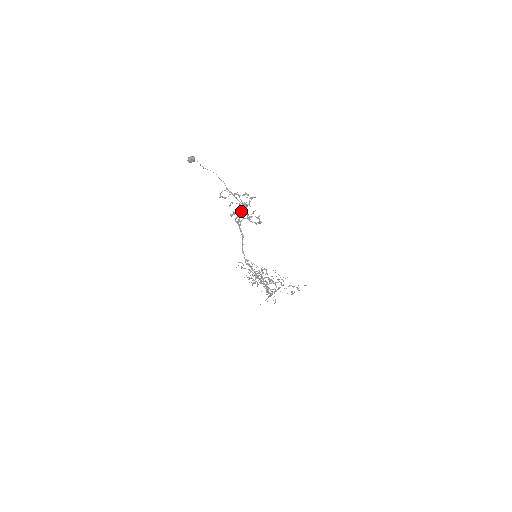
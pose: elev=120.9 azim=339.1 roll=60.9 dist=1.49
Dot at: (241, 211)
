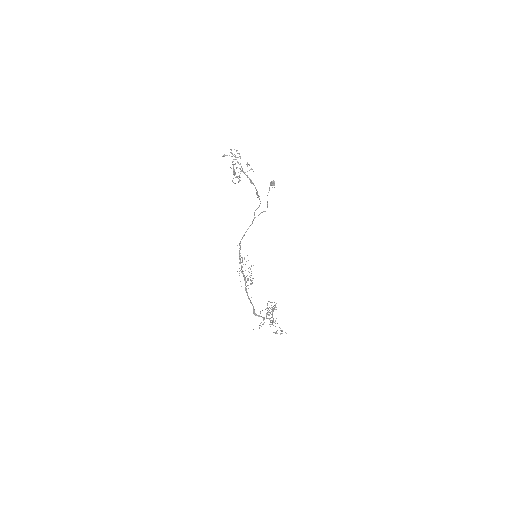
Dot at: occluded
